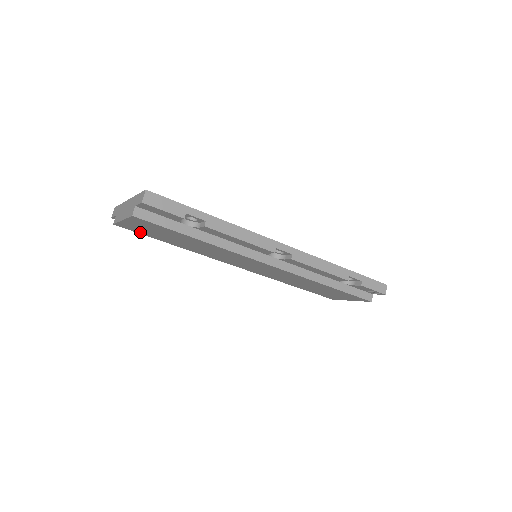
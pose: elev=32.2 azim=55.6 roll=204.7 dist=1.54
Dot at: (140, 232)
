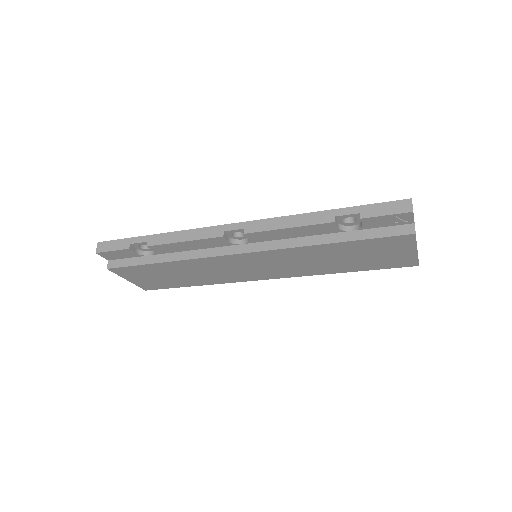
Dot at: (162, 286)
